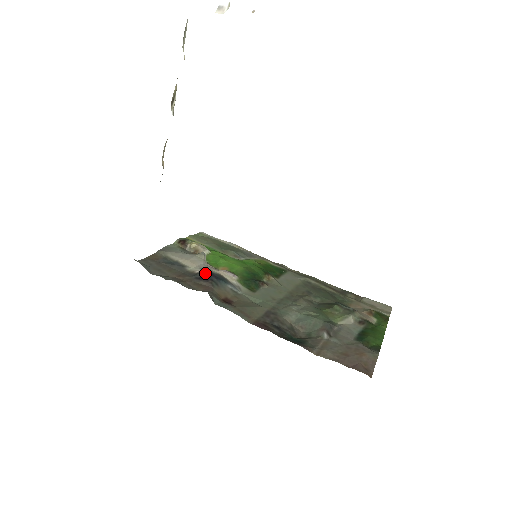
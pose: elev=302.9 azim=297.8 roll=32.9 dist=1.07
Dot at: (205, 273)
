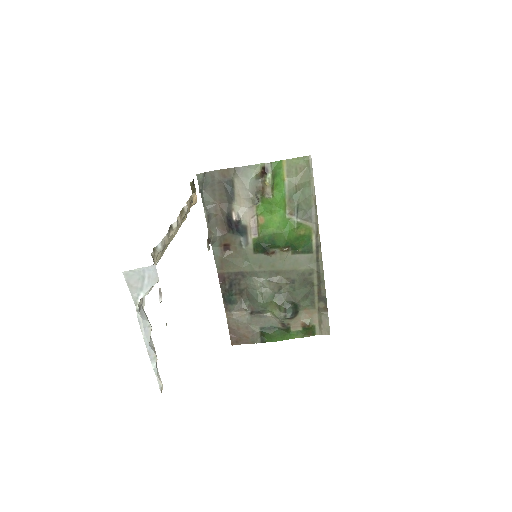
Dot at: (233, 222)
